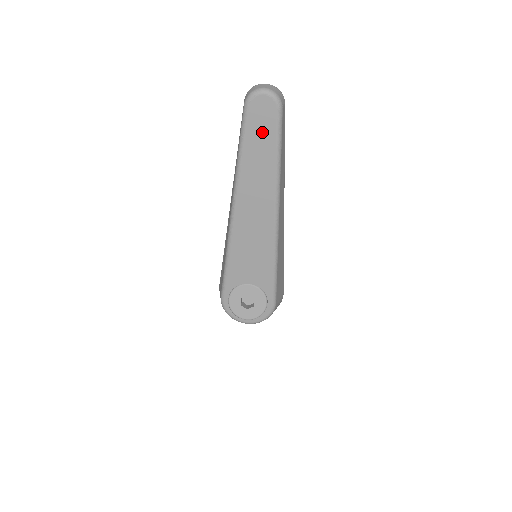
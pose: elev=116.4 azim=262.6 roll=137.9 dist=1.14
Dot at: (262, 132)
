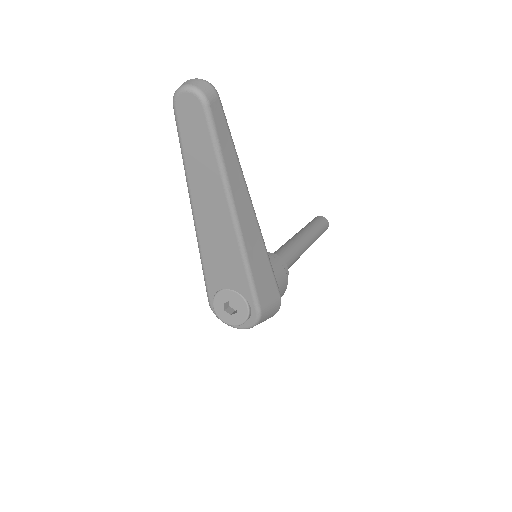
Dot at: (195, 132)
